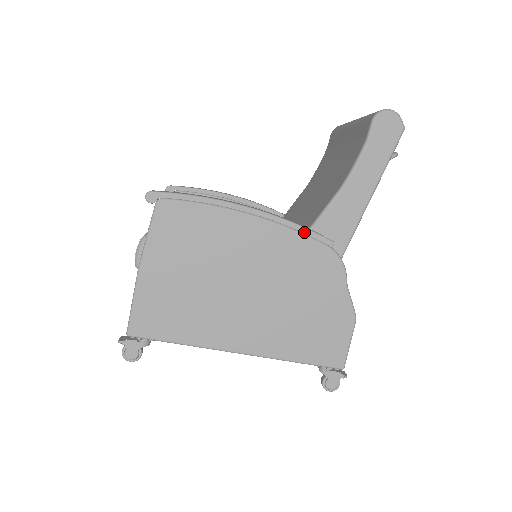
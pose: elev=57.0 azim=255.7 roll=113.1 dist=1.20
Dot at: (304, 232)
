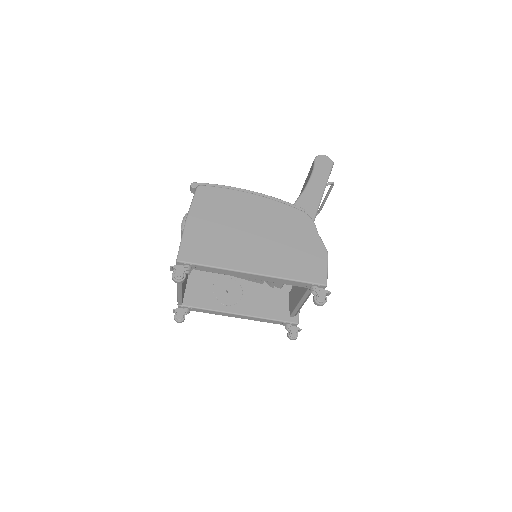
Dot at: (286, 203)
